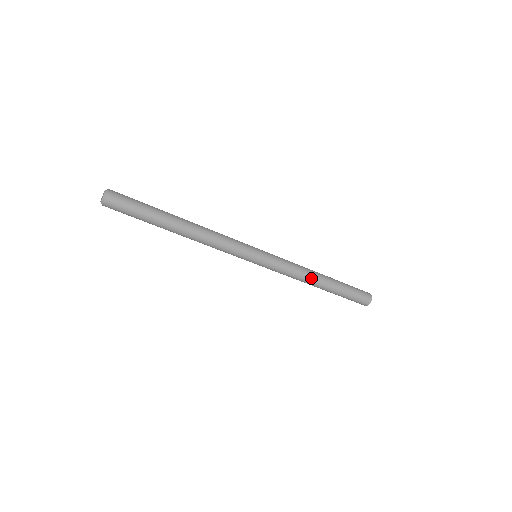
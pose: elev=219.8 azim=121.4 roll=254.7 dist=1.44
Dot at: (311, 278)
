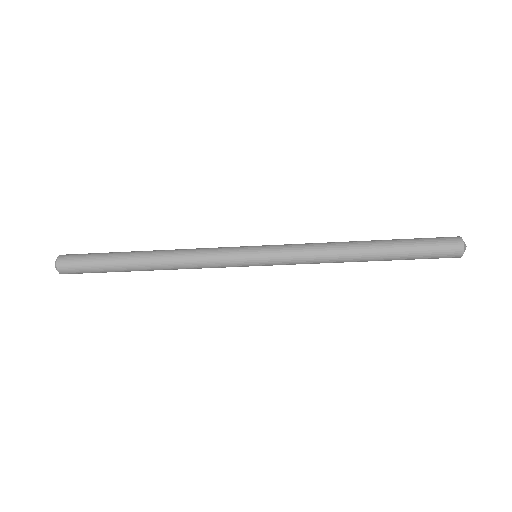
Dot at: (344, 256)
